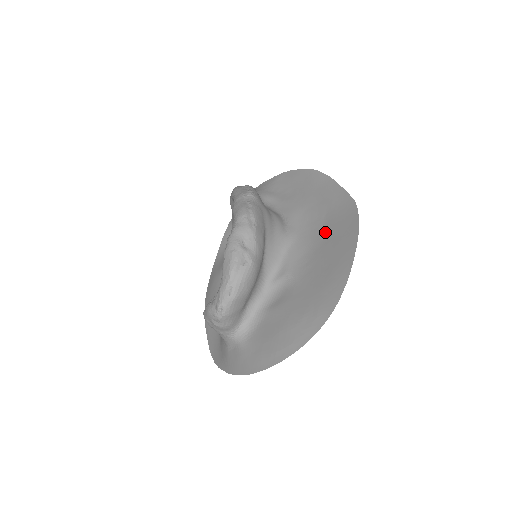
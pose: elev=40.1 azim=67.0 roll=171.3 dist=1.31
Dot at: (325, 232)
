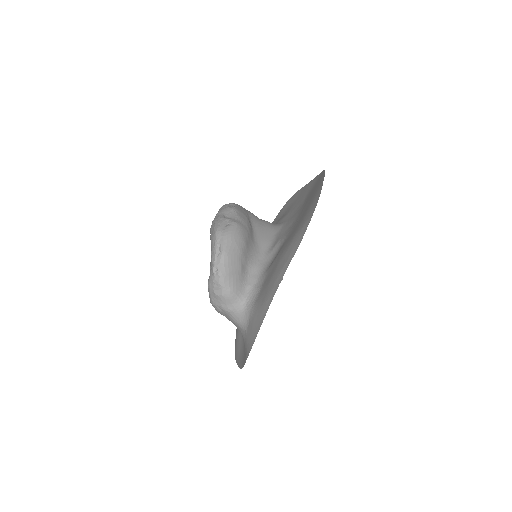
Dot at: (305, 201)
